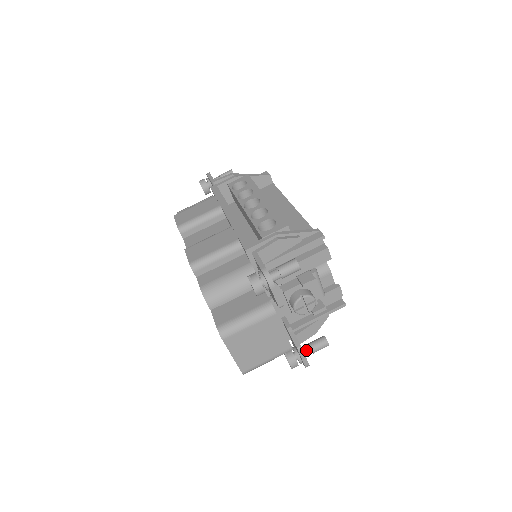
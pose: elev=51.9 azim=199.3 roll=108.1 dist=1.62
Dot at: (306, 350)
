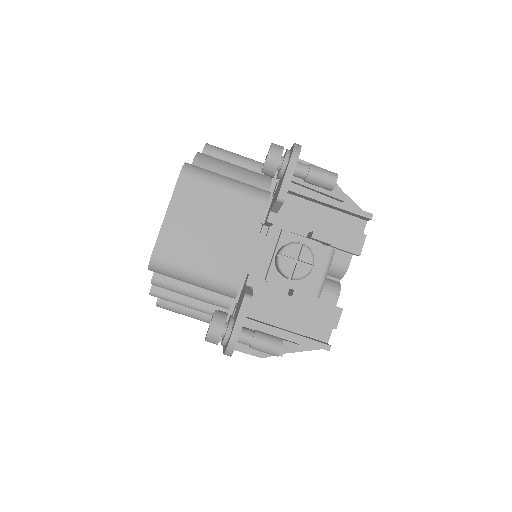
Dot at: (246, 330)
